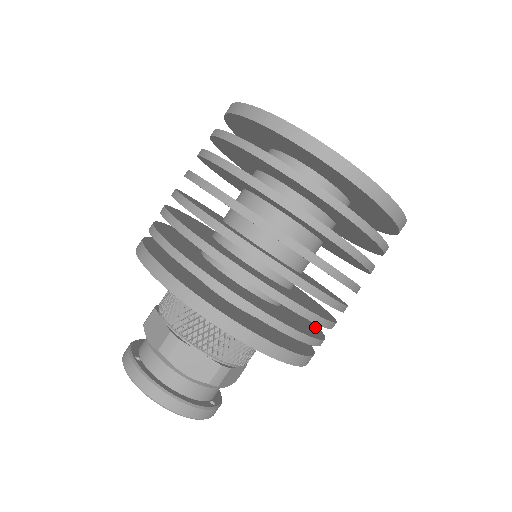
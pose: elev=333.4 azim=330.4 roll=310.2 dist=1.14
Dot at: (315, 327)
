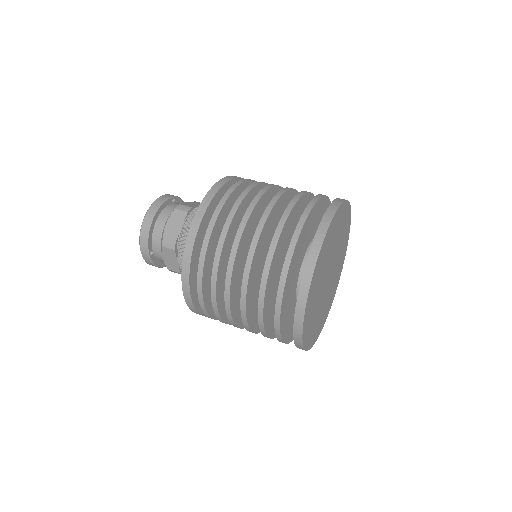
Dot at: occluded
